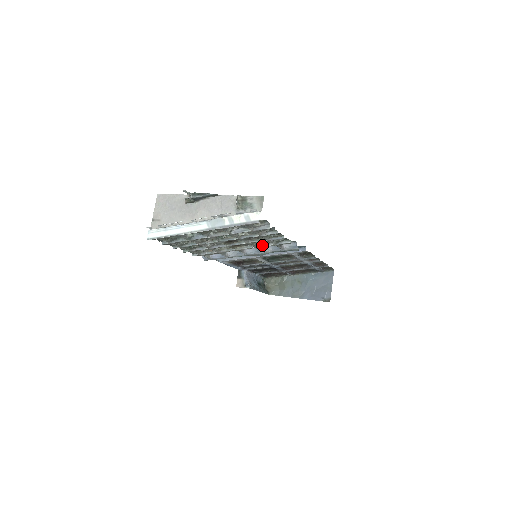
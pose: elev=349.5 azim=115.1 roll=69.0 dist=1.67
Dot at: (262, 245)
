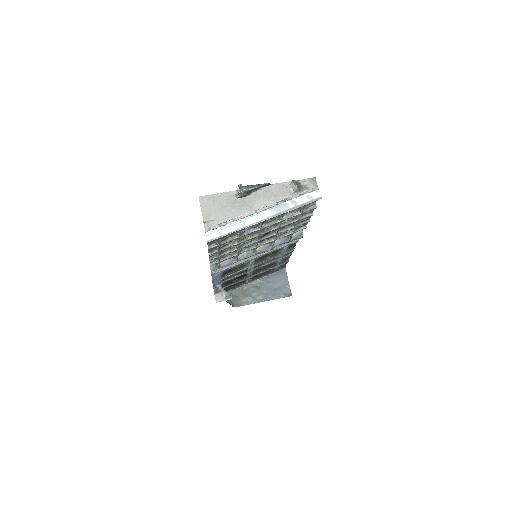
Dot at: (281, 236)
